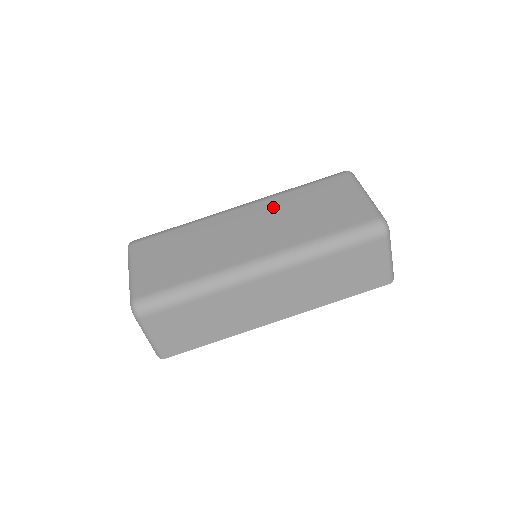
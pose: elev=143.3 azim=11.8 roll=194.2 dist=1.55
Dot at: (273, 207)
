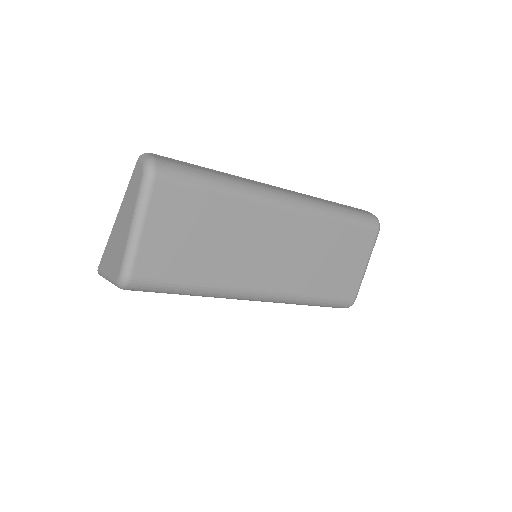
Dot at: (309, 232)
